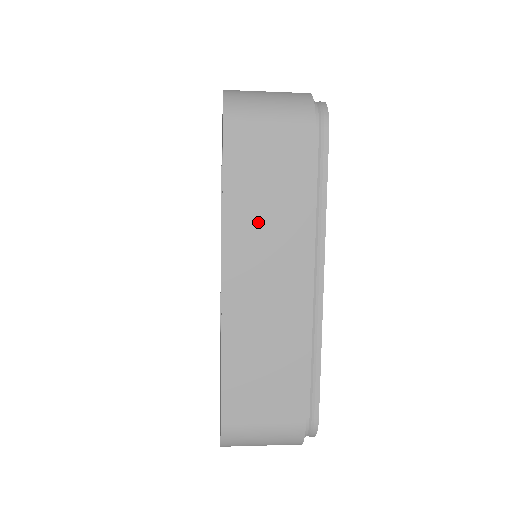
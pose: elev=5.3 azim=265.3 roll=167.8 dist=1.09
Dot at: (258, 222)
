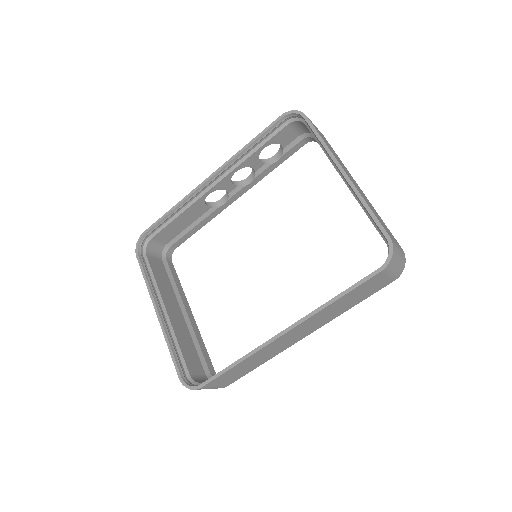
Dot at: occluded
